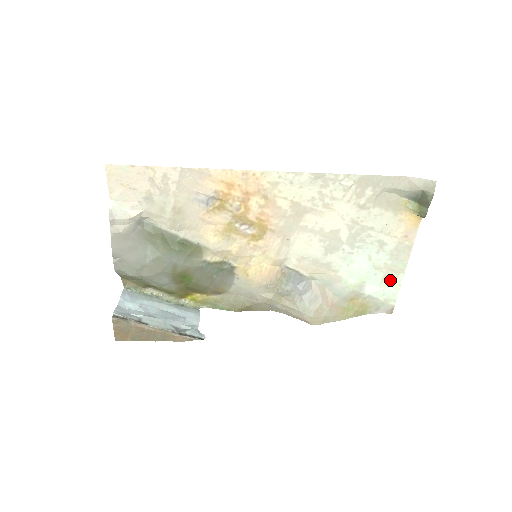
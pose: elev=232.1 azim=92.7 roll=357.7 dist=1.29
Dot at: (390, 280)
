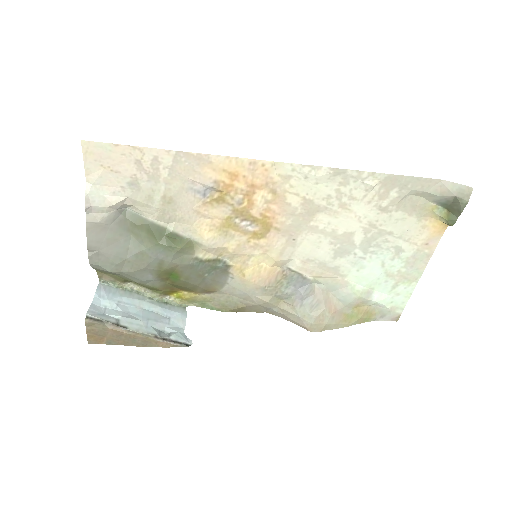
Dot at: (401, 288)
